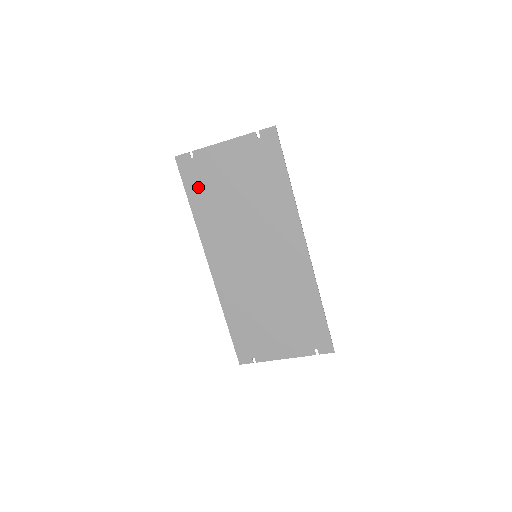
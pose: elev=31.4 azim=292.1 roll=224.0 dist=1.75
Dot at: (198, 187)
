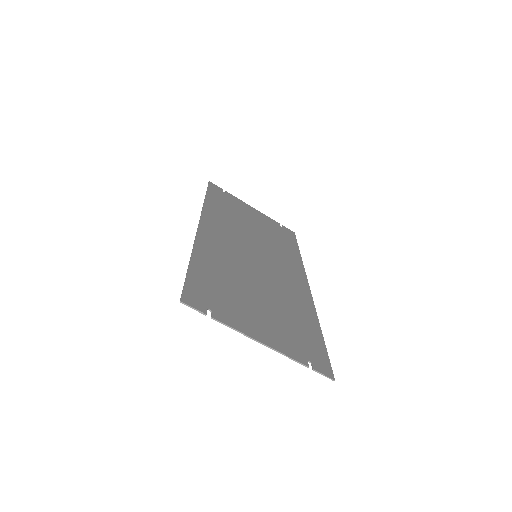
Dot at: (220, 199)
